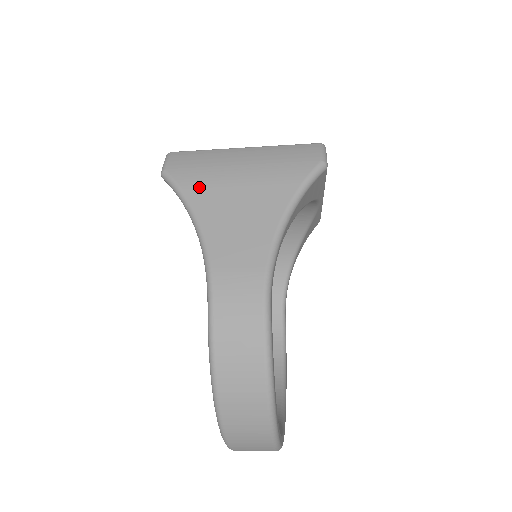
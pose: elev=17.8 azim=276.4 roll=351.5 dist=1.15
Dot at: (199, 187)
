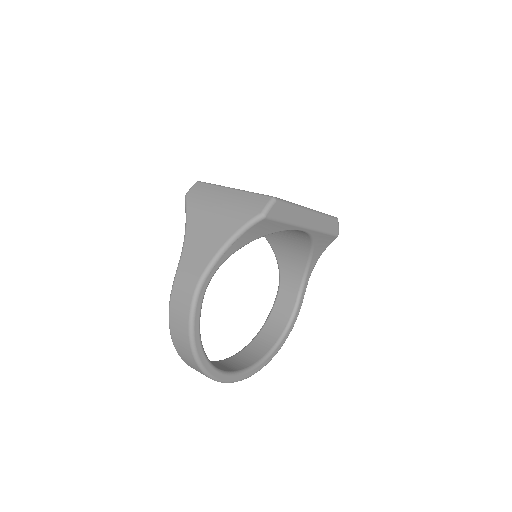
Dot at: (195, 212)
